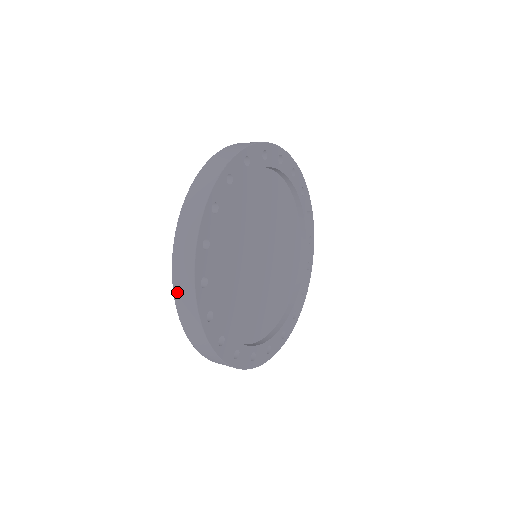
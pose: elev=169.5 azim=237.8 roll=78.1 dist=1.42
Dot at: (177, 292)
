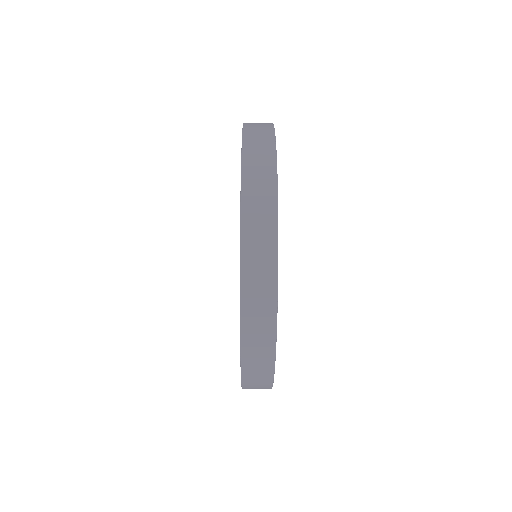
Dot at: (247, 320)
